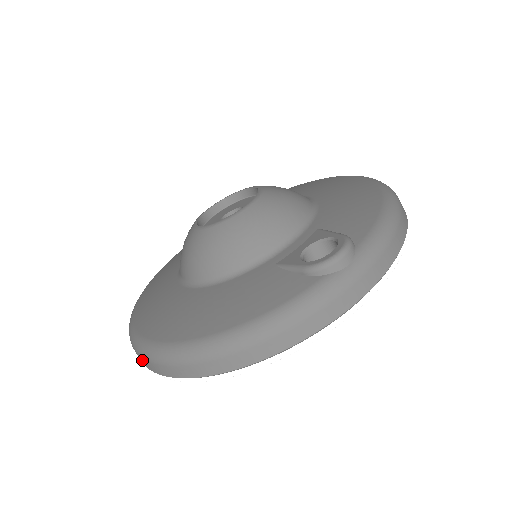
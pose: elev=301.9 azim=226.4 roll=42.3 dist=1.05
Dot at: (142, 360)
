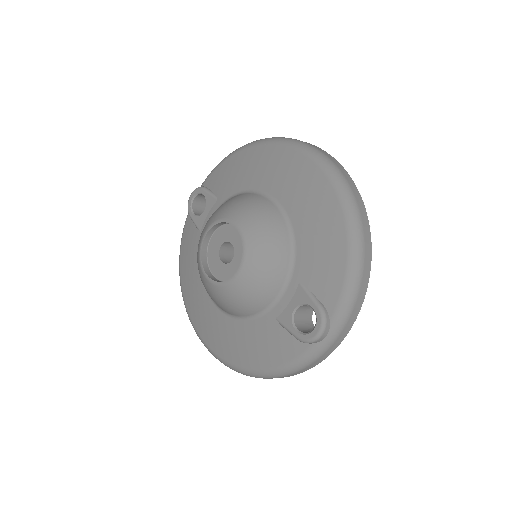
Dot at: occluded
